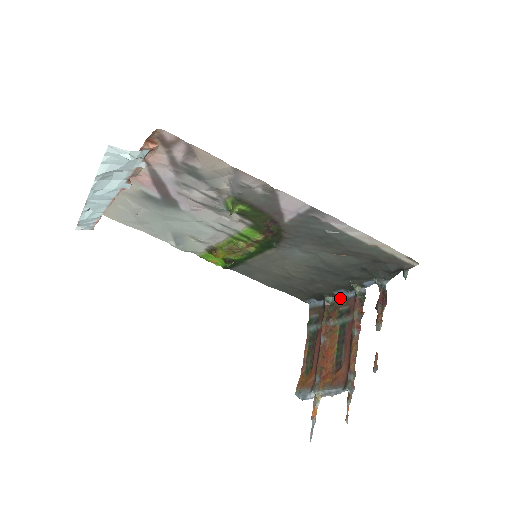
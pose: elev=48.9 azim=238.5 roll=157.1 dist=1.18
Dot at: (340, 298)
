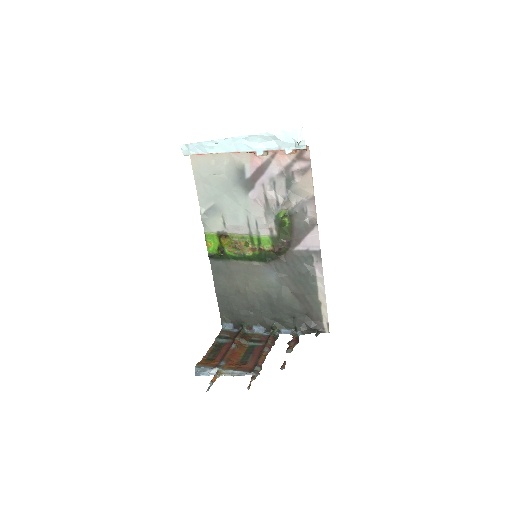
Dot at: (254, 332)
